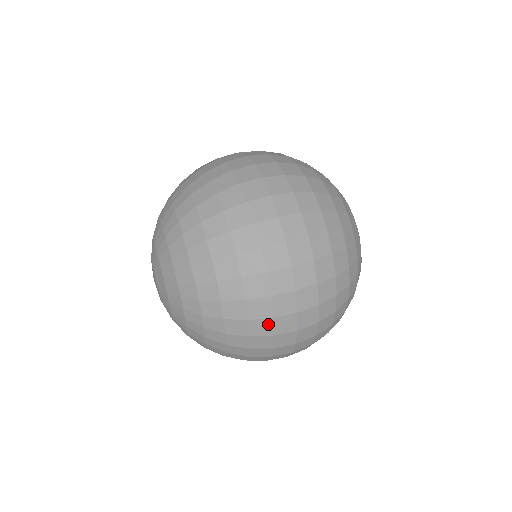
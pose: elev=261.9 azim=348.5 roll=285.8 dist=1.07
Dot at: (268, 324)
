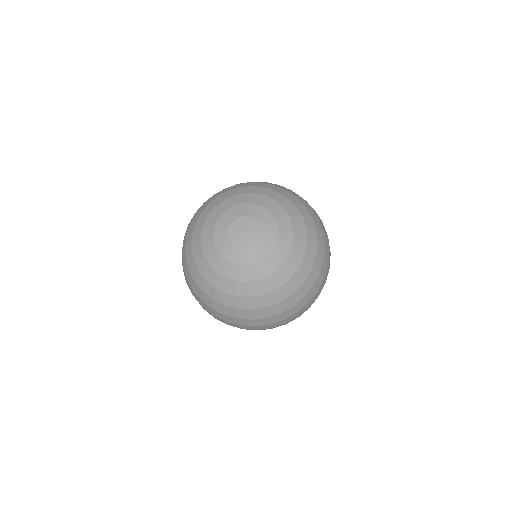
Dot at: occluded
